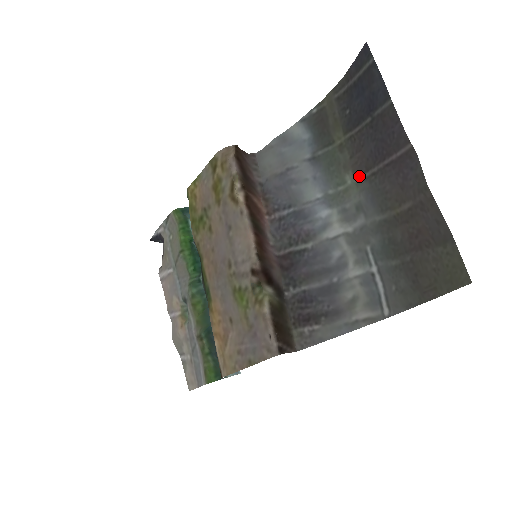
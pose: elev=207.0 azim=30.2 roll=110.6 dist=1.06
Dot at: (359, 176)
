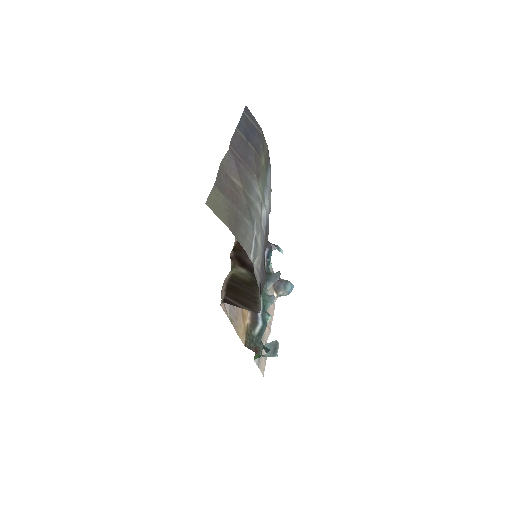
Dot at: (258, 179)
